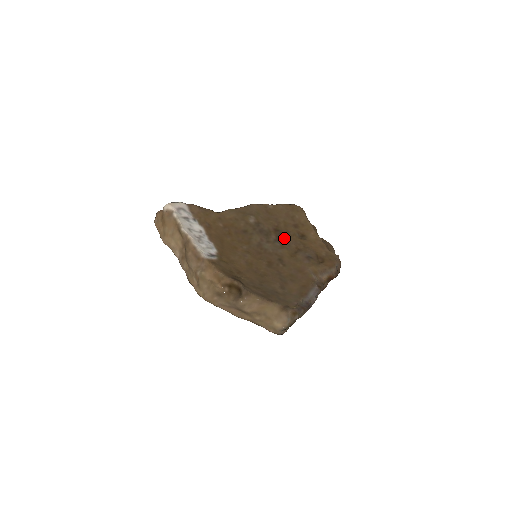
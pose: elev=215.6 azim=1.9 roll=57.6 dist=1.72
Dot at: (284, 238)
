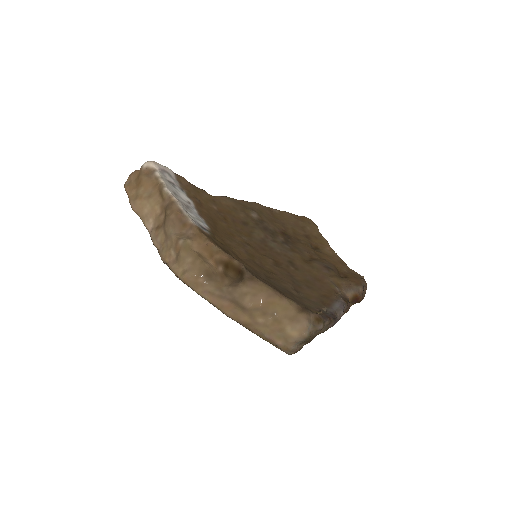
Dot at: (294, 243)
